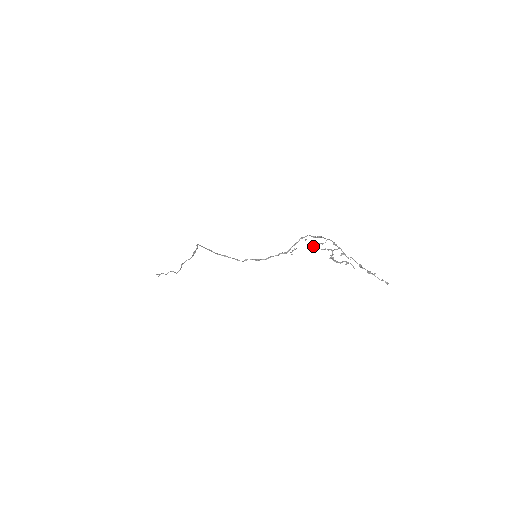
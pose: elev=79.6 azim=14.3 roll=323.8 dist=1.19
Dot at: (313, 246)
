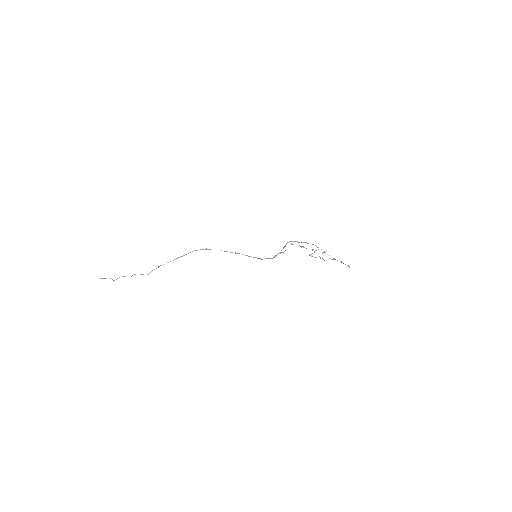
Dot at: occluded
